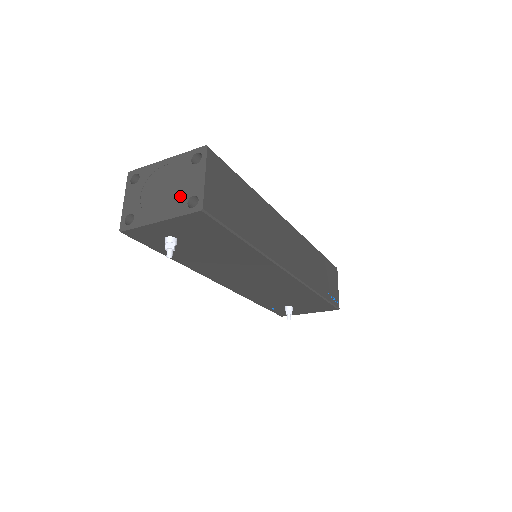
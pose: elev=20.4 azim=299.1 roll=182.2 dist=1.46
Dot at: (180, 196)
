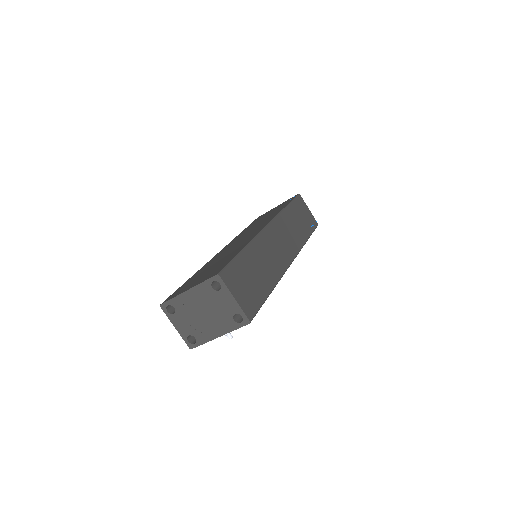
Dot at: (223, 316)
